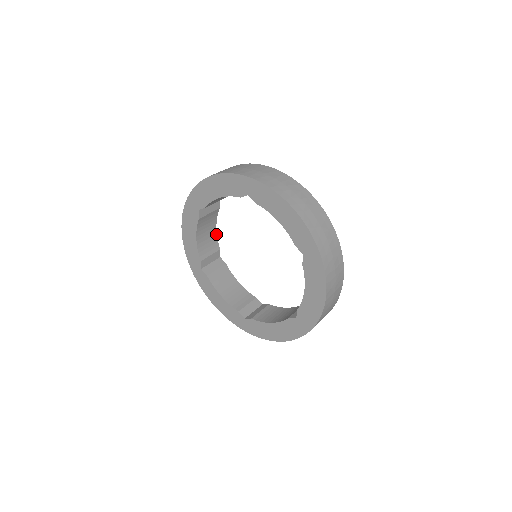
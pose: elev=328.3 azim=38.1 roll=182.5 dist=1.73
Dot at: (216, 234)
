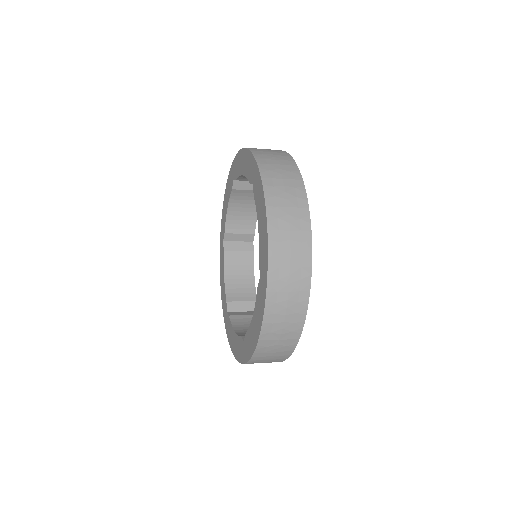
Dot at: occluded
